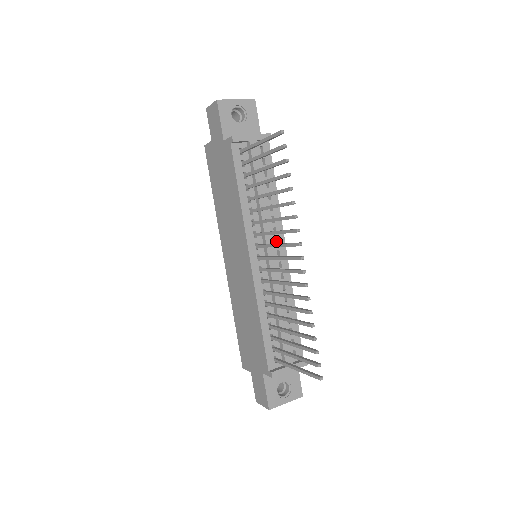
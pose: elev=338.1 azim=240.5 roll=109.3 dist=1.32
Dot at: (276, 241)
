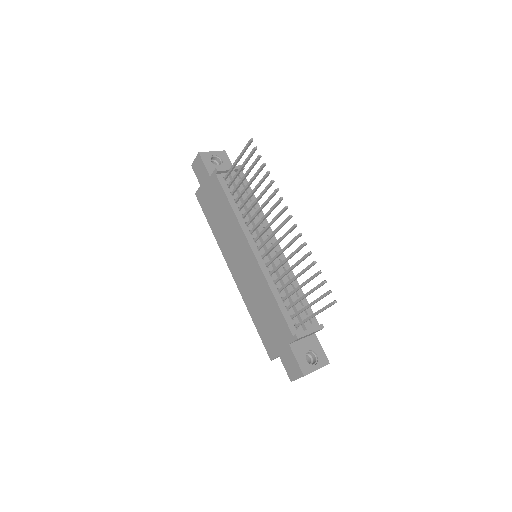
Dot at: occluded
